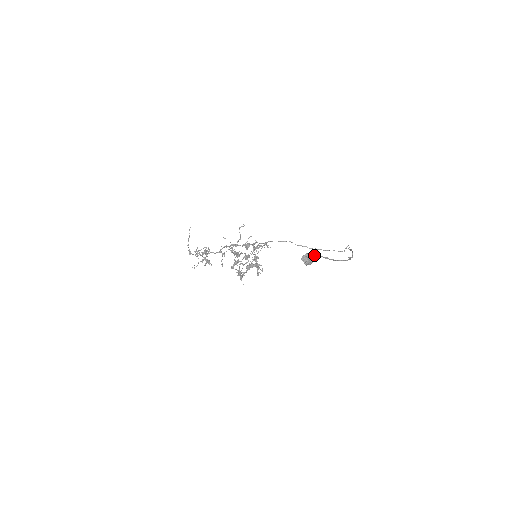
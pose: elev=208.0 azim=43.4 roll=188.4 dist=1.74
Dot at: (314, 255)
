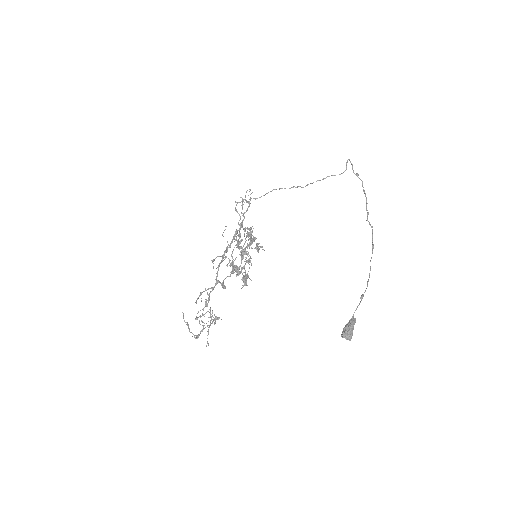
Dot at: (353, 321)
